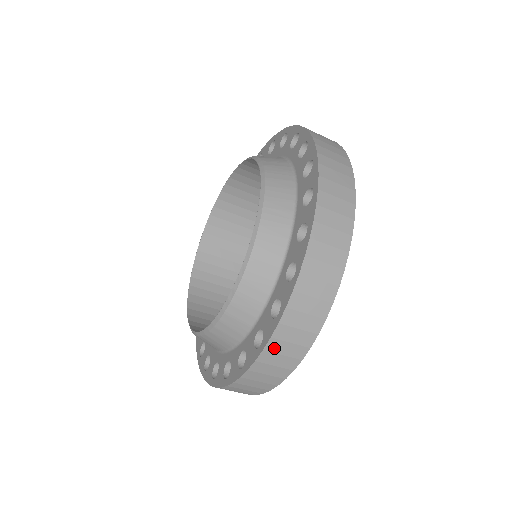
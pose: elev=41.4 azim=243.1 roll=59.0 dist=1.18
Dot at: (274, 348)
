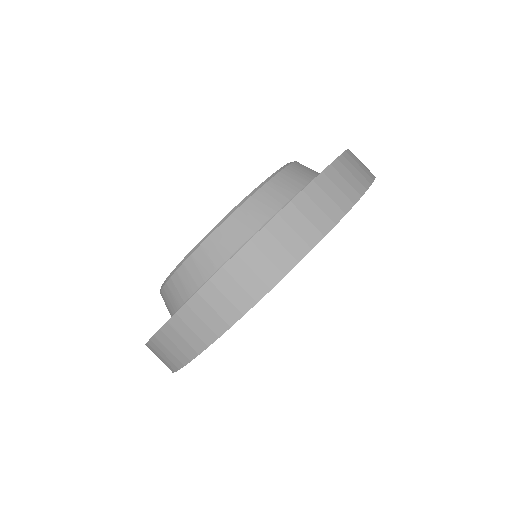
Dot at: (262, 243)
